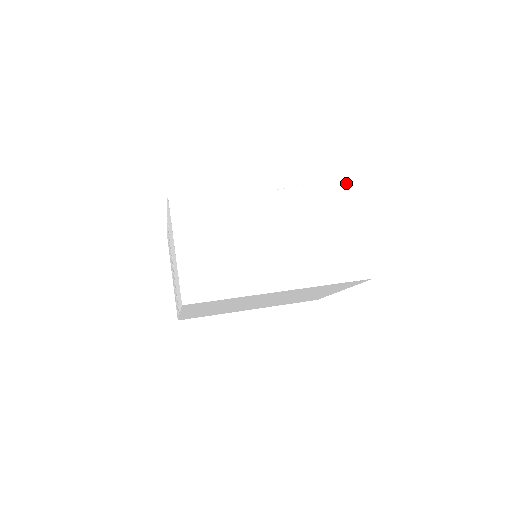
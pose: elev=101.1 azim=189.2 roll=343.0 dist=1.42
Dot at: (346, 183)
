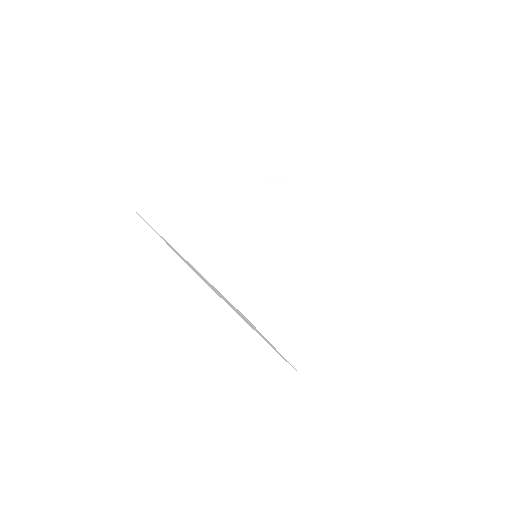
Dot at: (335, 216)
